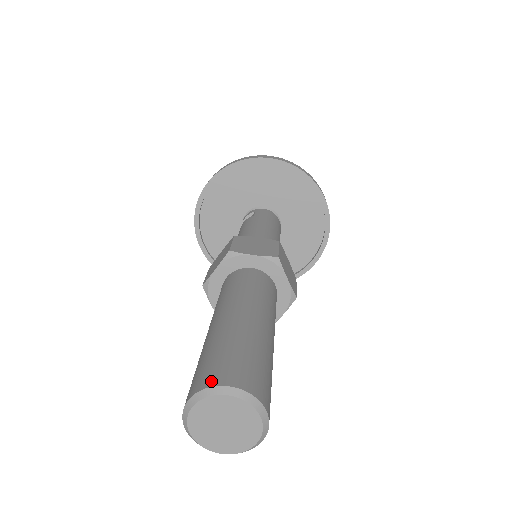
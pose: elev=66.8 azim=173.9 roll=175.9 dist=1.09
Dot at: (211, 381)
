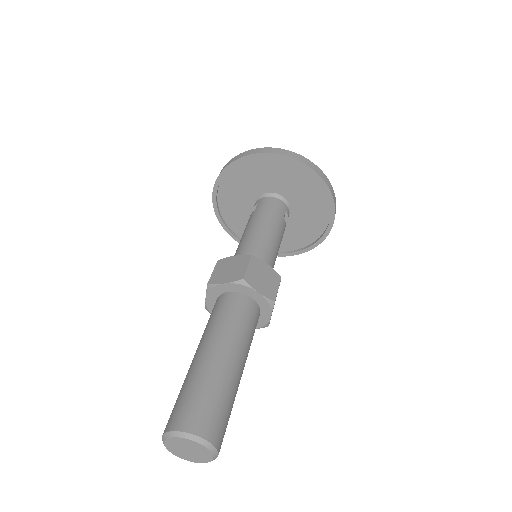
Dot at: (168, 427)
